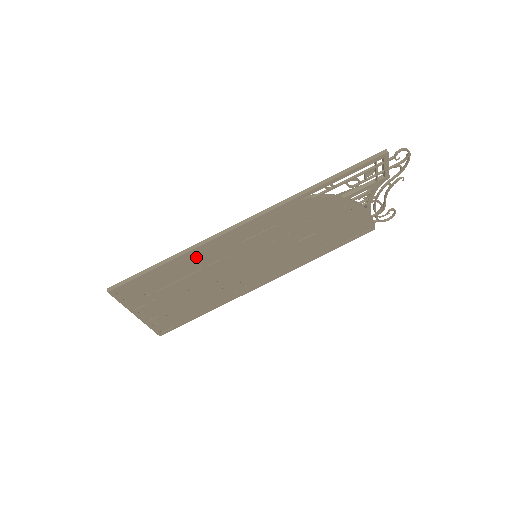
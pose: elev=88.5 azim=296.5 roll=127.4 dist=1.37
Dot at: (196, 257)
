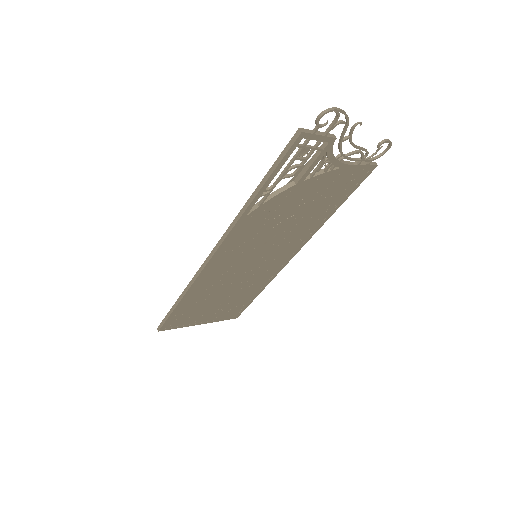
Dot at: (199, 288)
